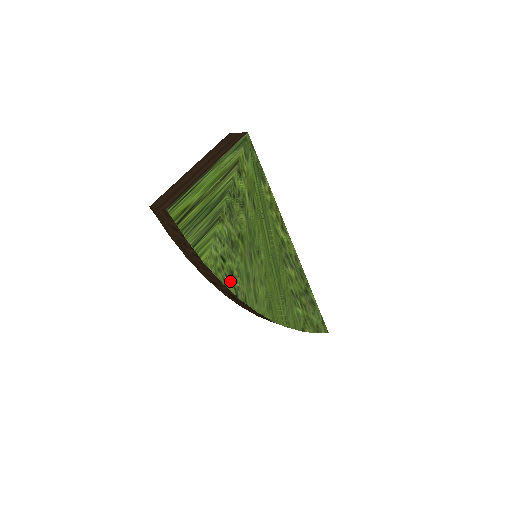
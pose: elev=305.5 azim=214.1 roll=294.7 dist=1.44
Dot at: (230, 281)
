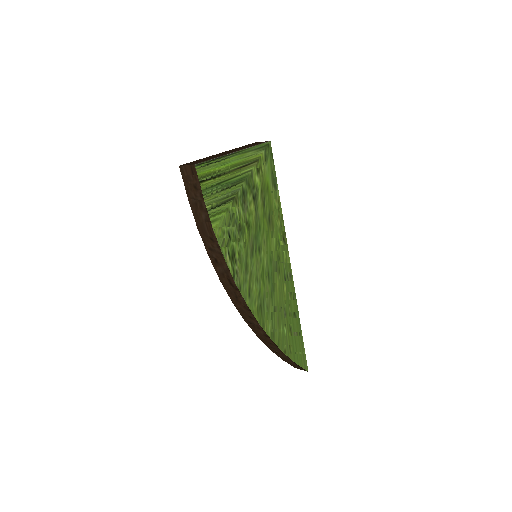
Dot at: (231, 261)
